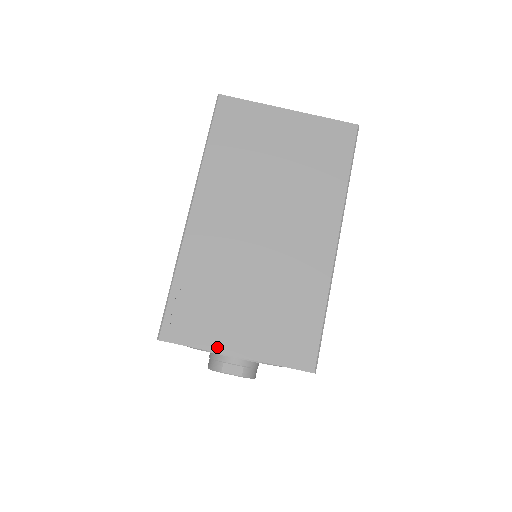
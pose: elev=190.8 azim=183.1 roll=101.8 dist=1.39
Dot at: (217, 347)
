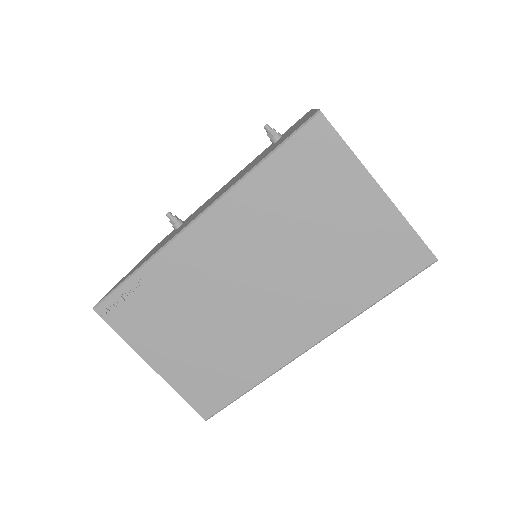
Dot at: (140, 349)
